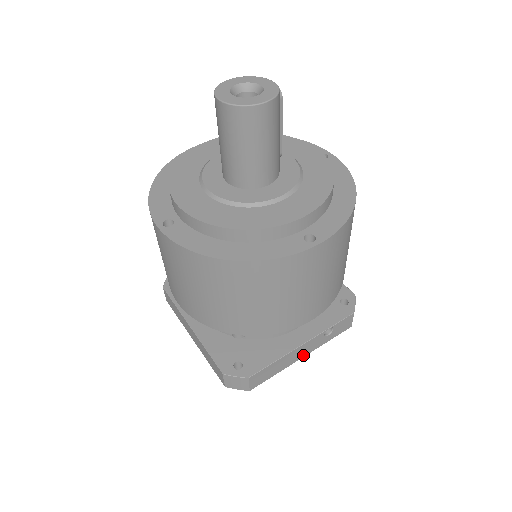
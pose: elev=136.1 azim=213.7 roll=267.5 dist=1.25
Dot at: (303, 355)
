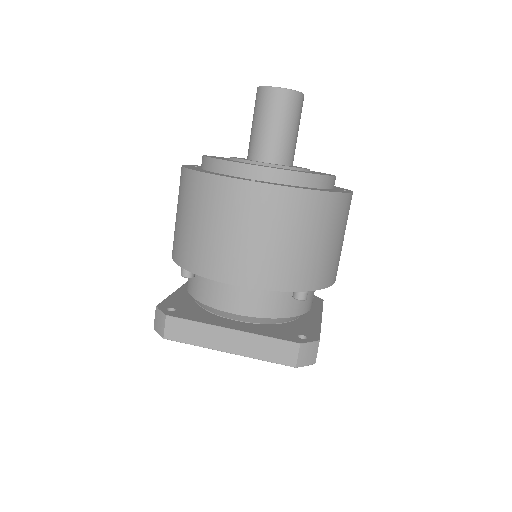
Dot at: occluded
